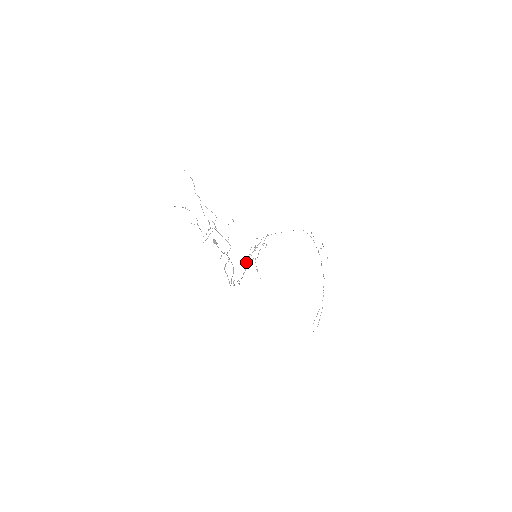
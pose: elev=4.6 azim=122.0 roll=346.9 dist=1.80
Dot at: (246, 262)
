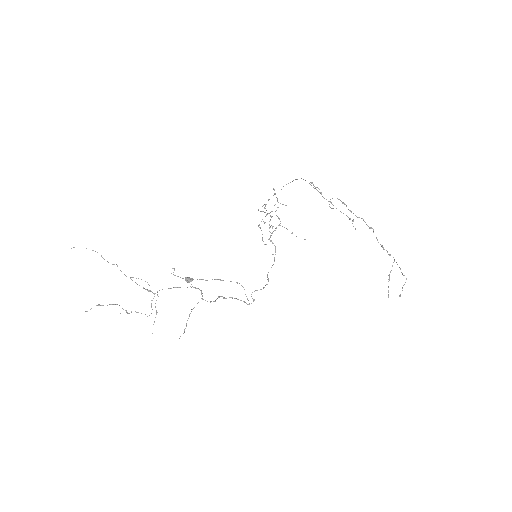
Dot at: occluded
